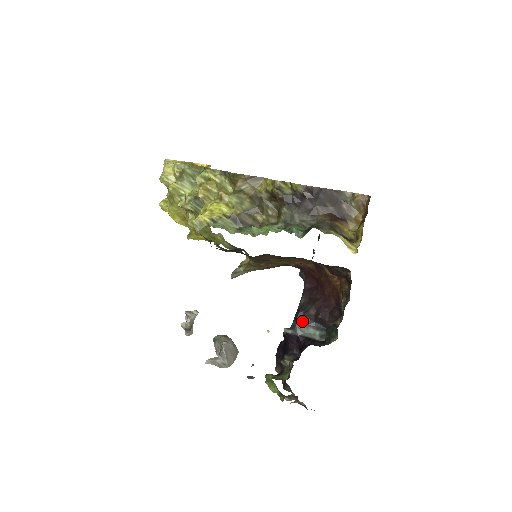
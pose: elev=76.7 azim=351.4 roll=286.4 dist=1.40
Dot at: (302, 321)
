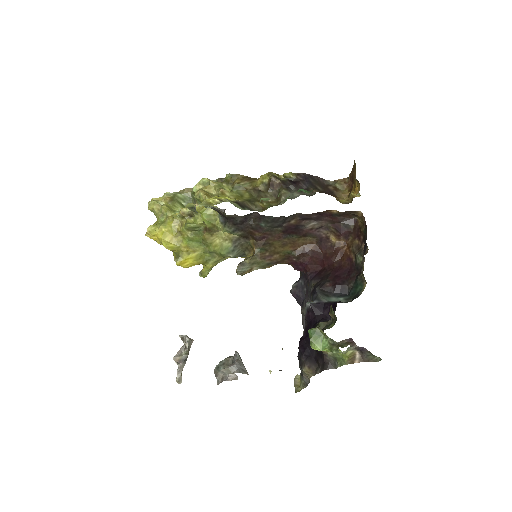
Dot at: (322, 293)
